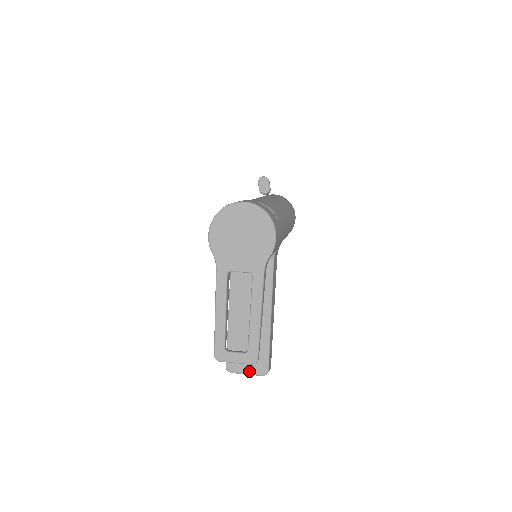
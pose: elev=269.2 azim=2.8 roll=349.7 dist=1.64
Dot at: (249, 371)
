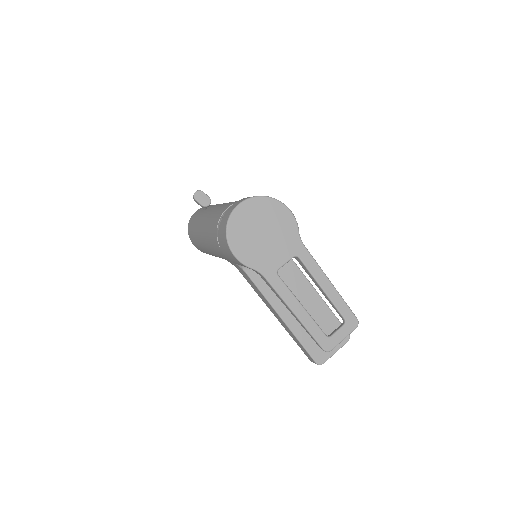
Dot at: (336, 348)
